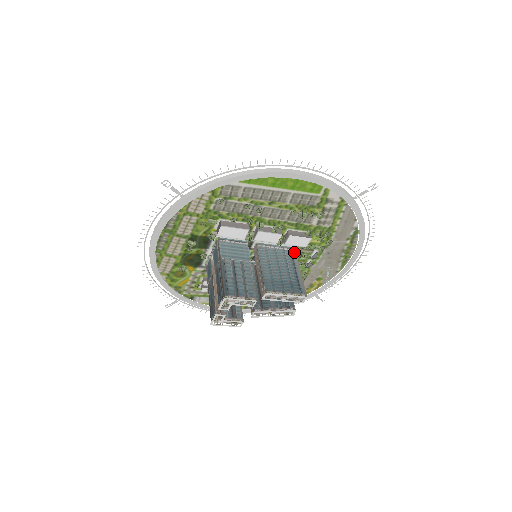
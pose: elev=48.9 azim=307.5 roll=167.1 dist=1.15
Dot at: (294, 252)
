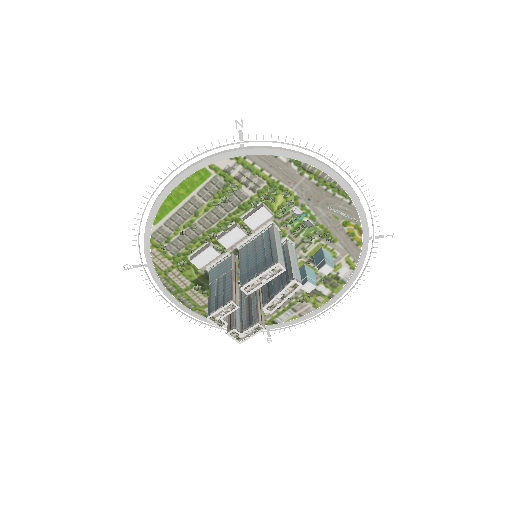
Dot at: (271, 228)
